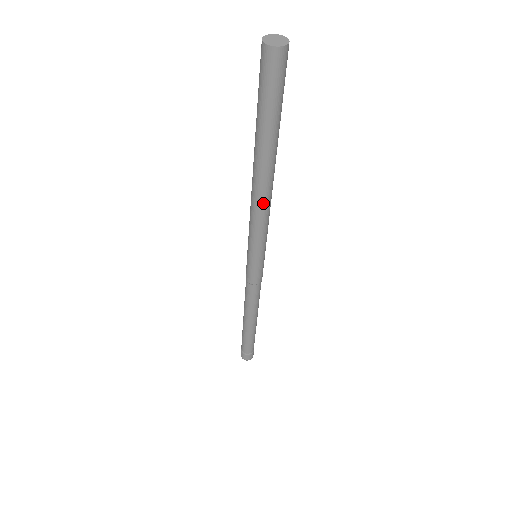
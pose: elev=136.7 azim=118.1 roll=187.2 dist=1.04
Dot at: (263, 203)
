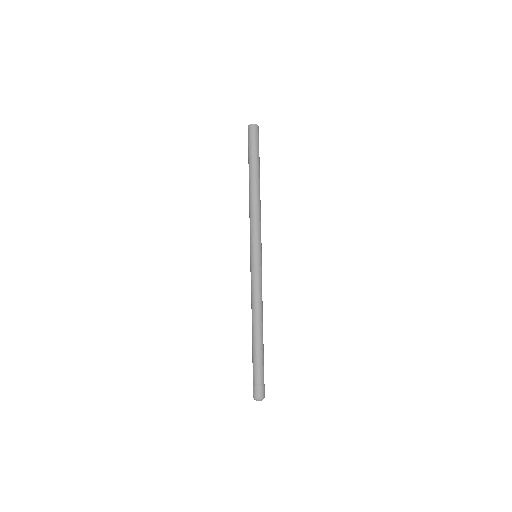
Dot at: (252, 205)
